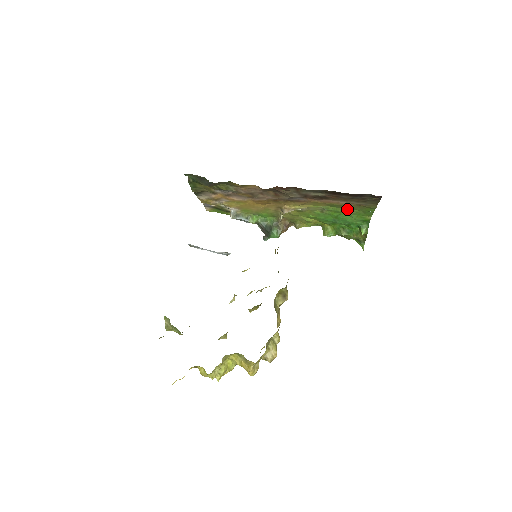
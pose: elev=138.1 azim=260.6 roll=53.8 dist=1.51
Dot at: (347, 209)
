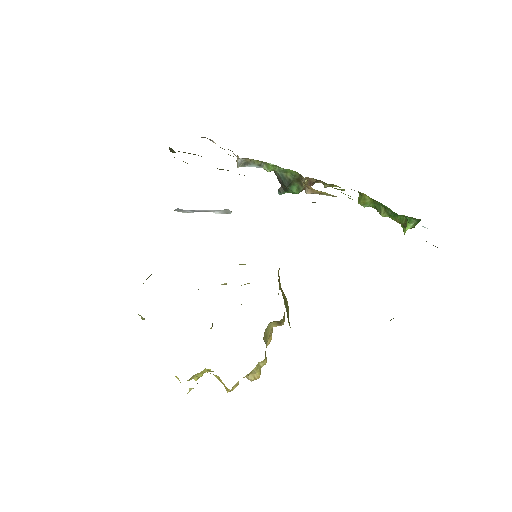
Dot at: occluded
